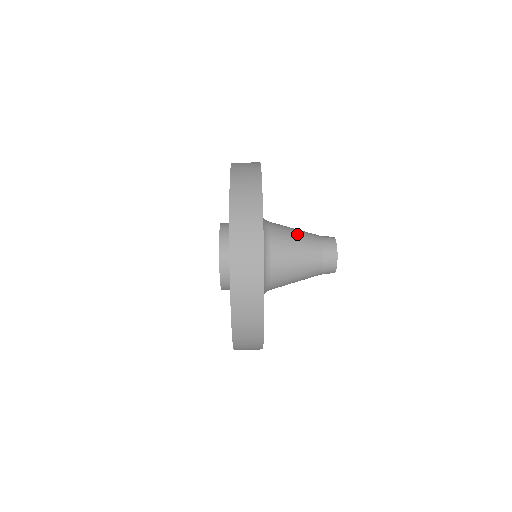
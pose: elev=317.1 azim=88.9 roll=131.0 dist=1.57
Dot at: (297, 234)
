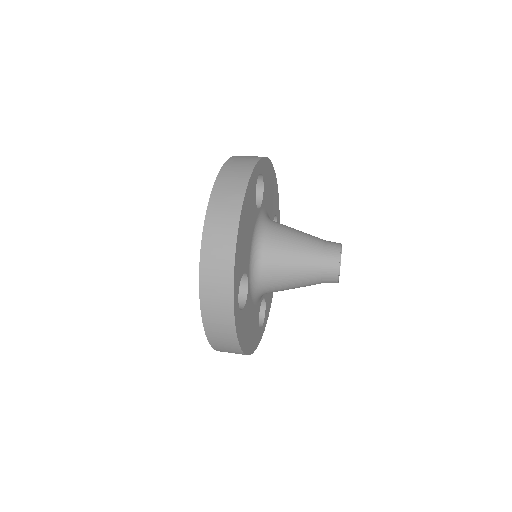
Dot at: (295, 251)
